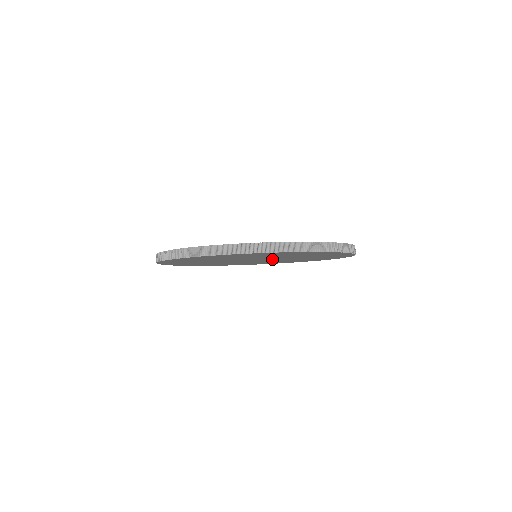
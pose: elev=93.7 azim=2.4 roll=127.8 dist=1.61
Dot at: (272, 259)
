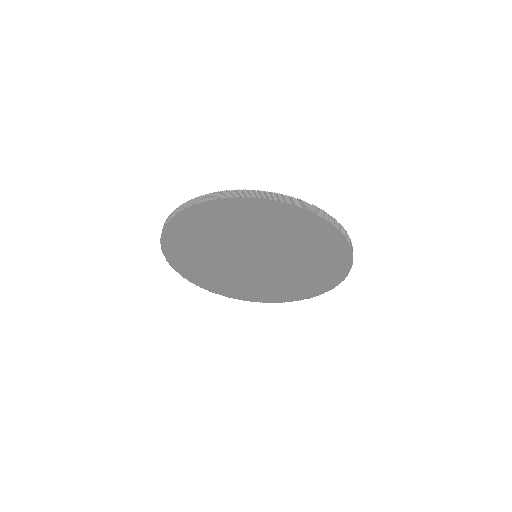
Dot at: (271, 260)
